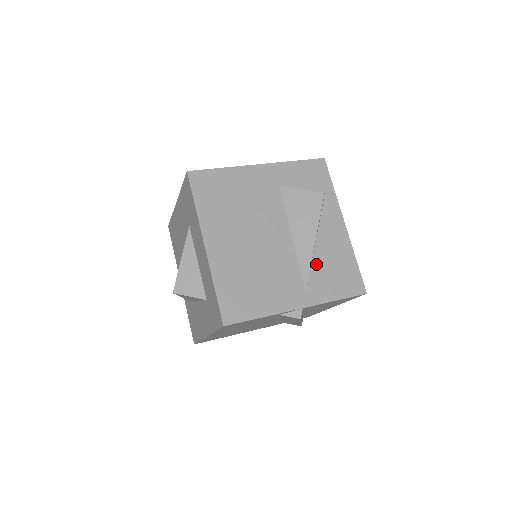
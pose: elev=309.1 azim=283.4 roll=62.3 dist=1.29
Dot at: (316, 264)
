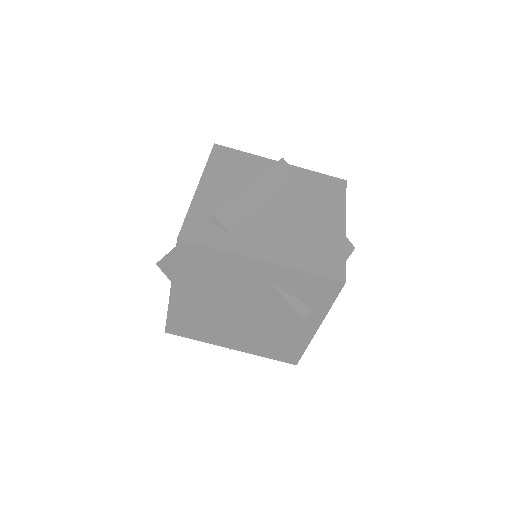
Dot at: (265, 337)
